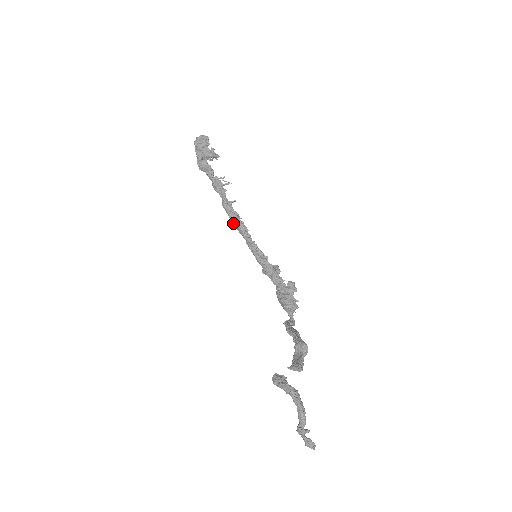
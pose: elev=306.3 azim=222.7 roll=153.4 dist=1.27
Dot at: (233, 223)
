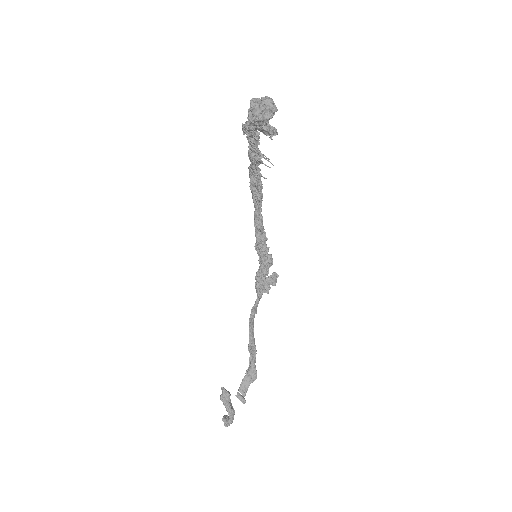
Dot at: (251, 190)
